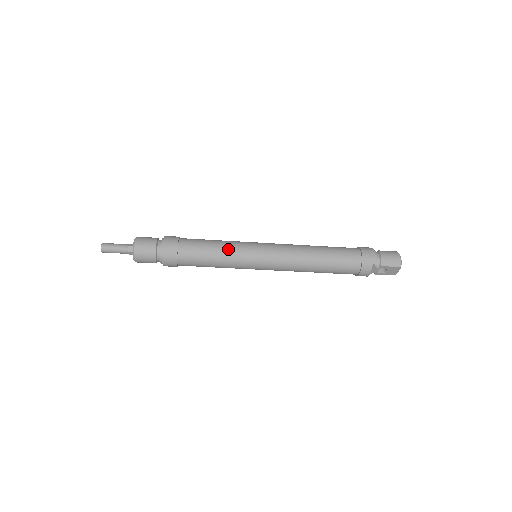
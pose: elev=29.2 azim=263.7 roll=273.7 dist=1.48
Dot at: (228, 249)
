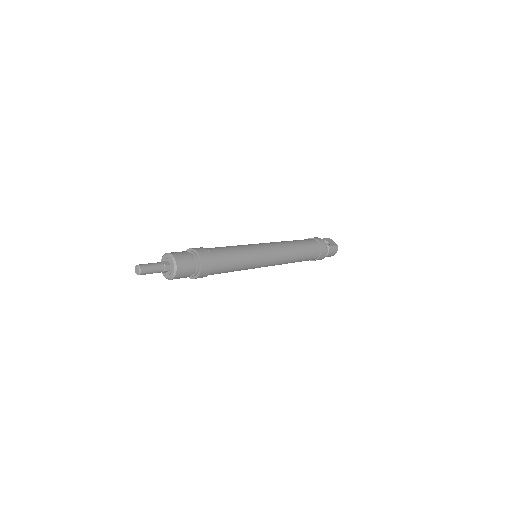
Dot at: (244, 268)
